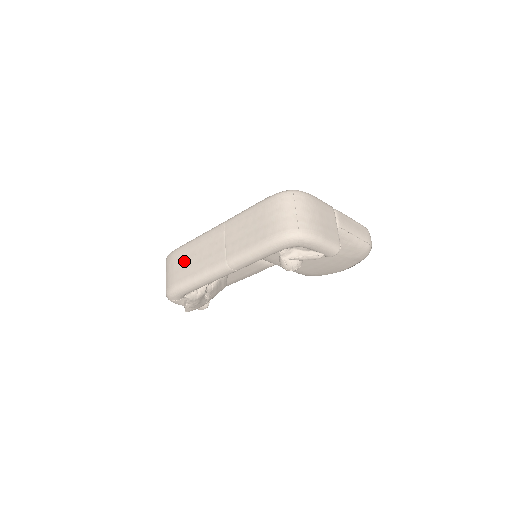
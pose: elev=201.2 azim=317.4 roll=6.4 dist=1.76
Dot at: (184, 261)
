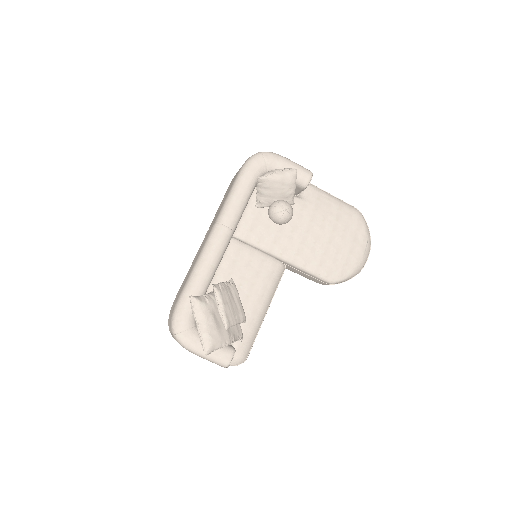
Dot at: (182, 285)
